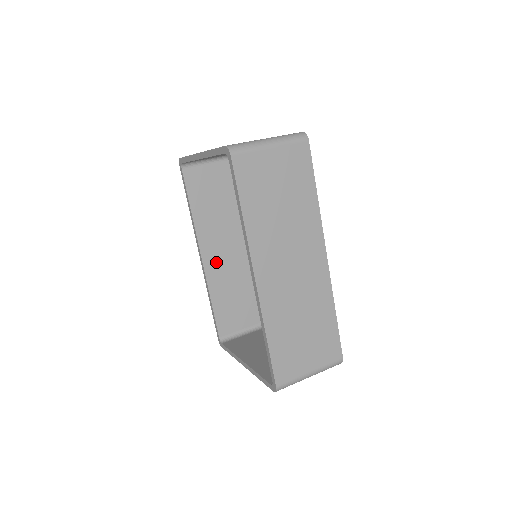
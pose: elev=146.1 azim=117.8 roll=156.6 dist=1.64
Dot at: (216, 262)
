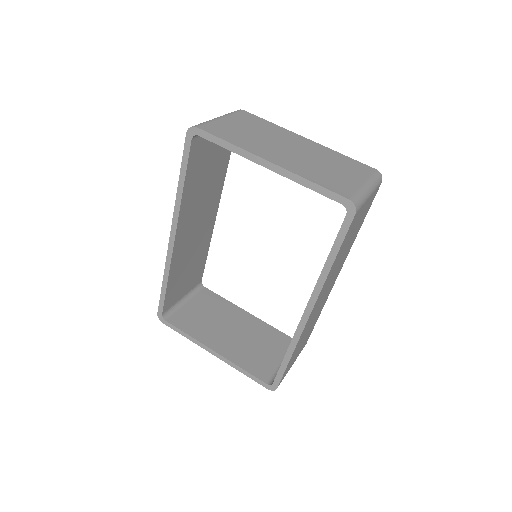
Dot at: (183, 241)
